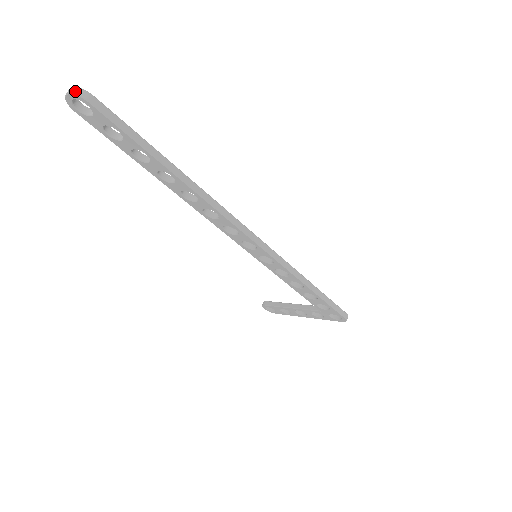
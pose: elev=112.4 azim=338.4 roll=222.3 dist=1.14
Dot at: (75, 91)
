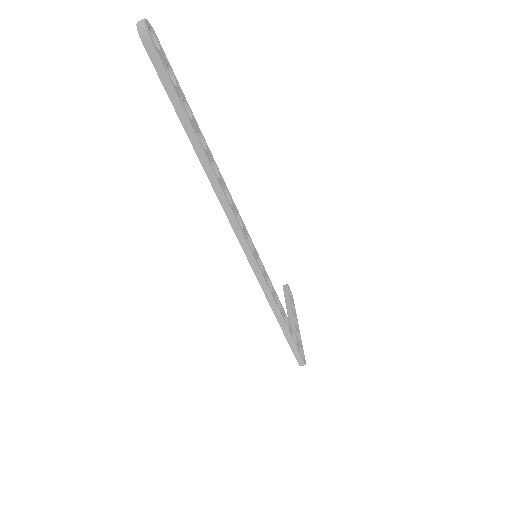
Dot at: (140, 26)
